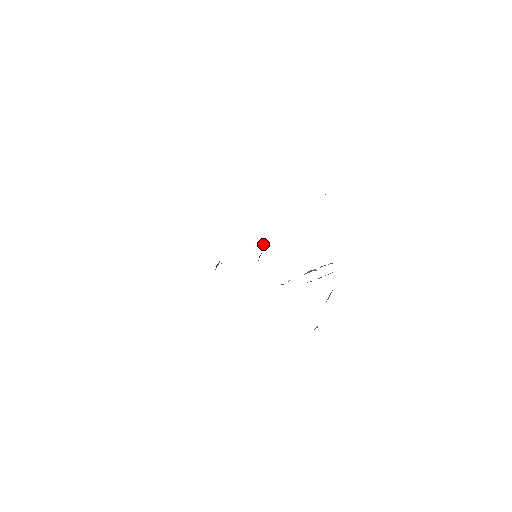
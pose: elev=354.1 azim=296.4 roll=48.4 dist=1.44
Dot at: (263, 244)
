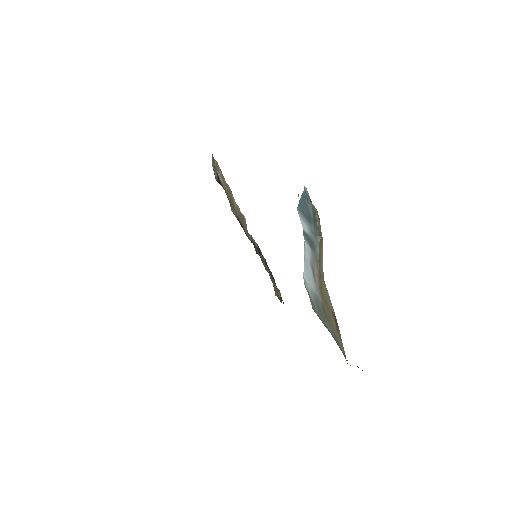
Dot at: occluded
